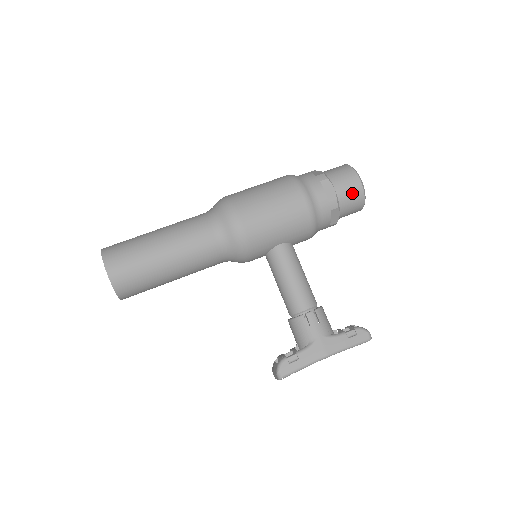
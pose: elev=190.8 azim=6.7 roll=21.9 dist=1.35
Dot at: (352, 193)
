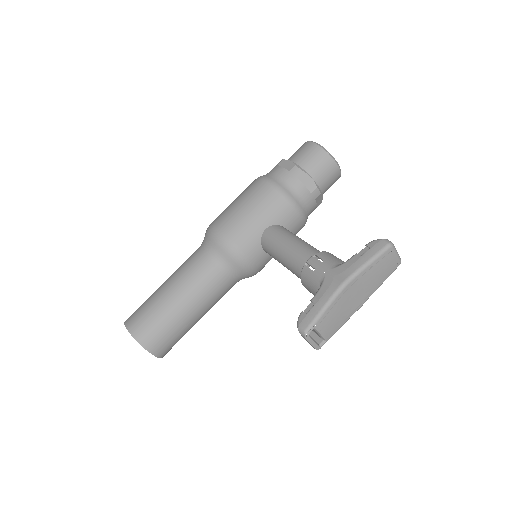
Dot at: (310, 155)
